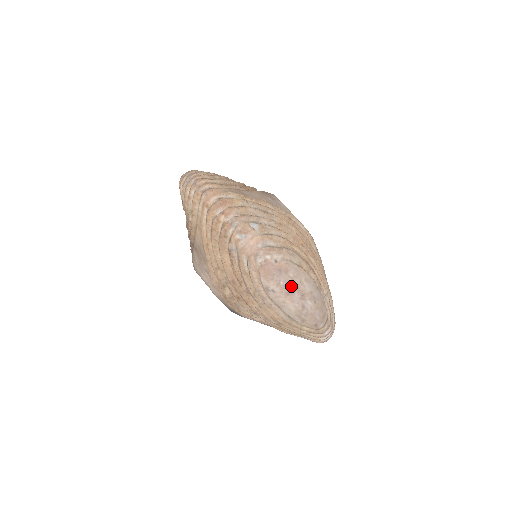
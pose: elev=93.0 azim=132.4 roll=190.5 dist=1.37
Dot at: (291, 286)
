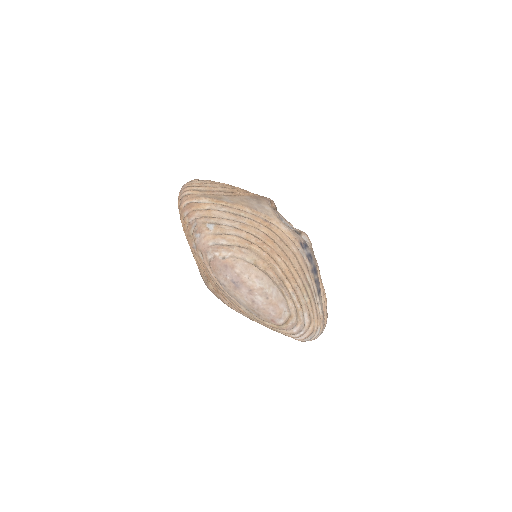
Dot at: (237, 281)
